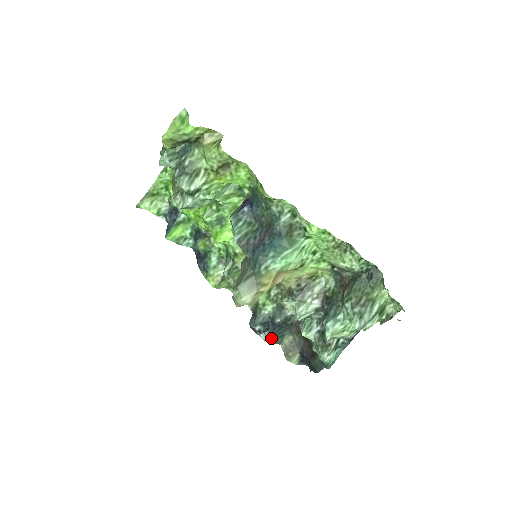
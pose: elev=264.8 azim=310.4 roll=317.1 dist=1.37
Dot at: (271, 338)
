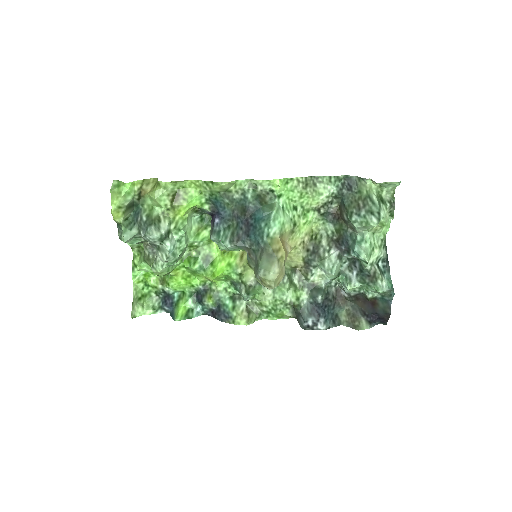
Dot at: (329, 324)
